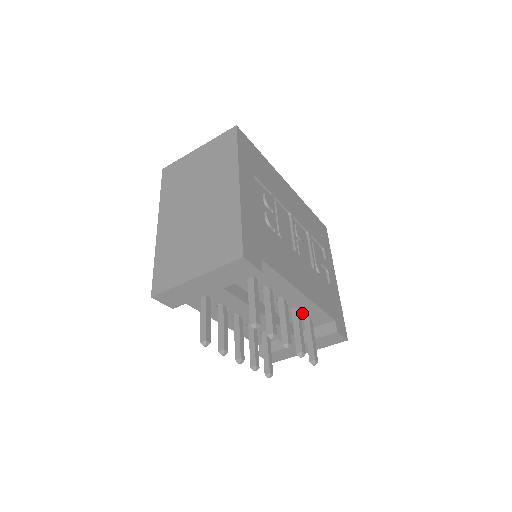
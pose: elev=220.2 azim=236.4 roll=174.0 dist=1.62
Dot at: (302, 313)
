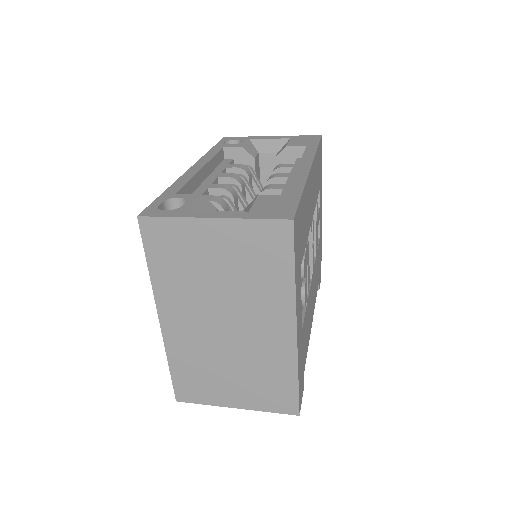
Dot at: occluded
